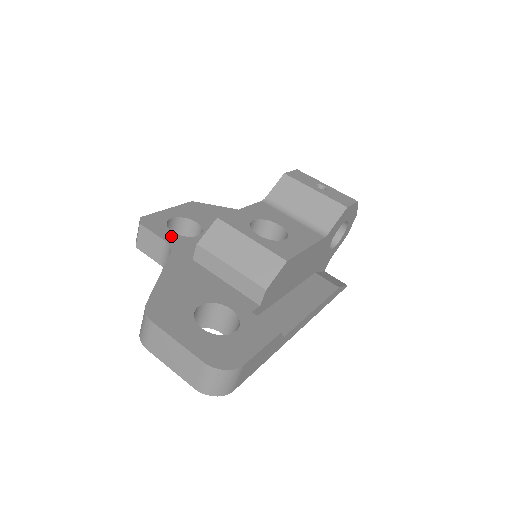
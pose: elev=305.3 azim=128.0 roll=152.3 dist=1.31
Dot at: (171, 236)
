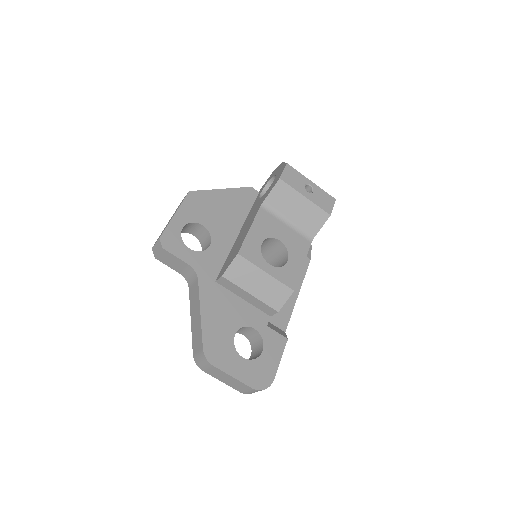
Dot at: (191, 256)
